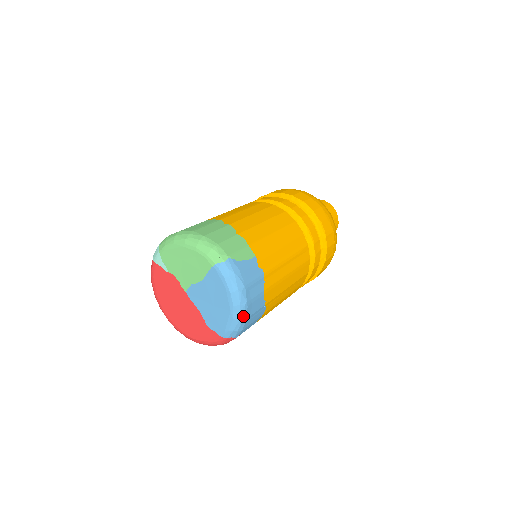
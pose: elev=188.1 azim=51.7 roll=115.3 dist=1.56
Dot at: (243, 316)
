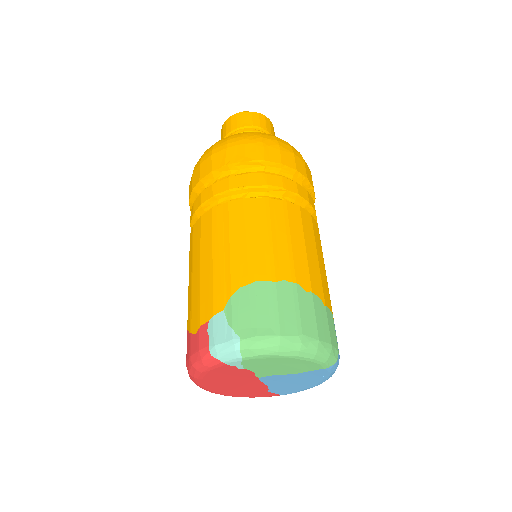
Dot at: occluded
